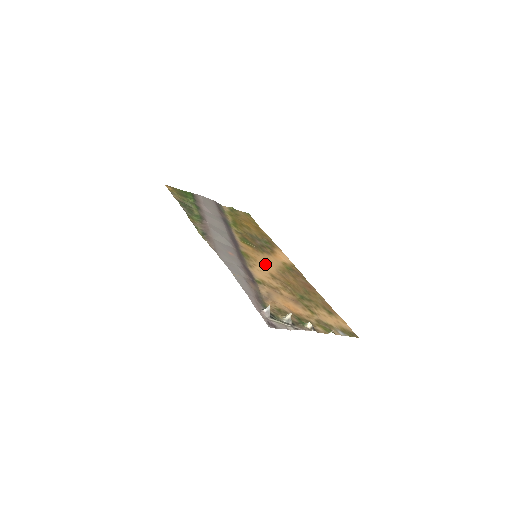
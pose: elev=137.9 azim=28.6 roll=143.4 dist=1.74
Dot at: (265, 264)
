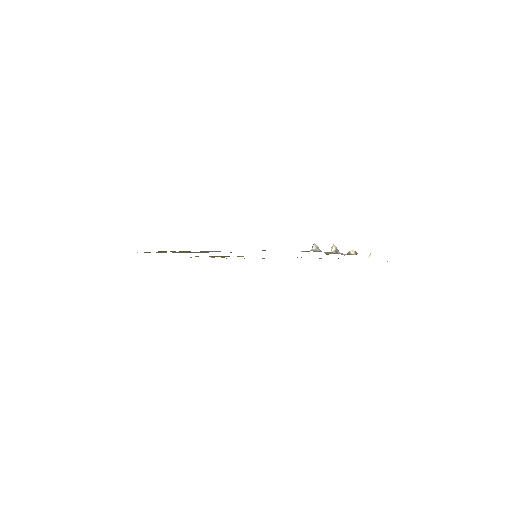
Dot at: occluded
